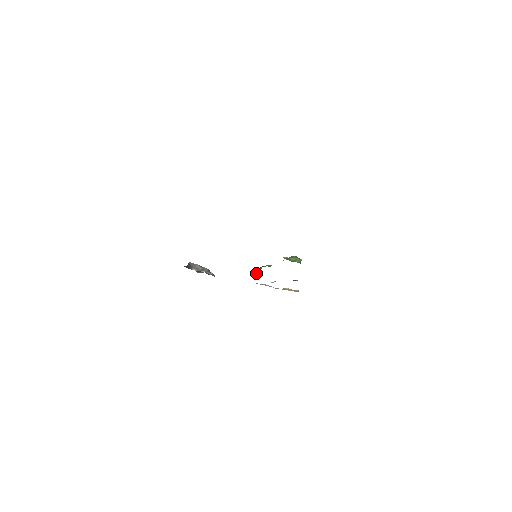
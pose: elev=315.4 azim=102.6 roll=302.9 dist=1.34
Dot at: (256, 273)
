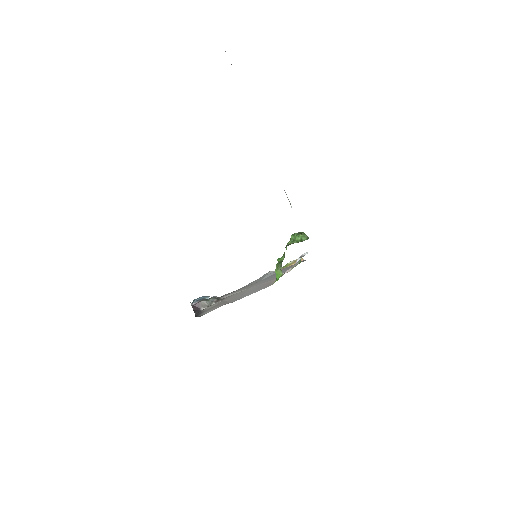
Dot at: (278, 276)
